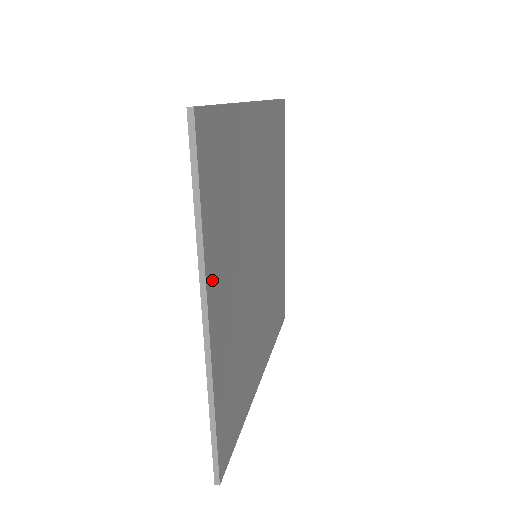
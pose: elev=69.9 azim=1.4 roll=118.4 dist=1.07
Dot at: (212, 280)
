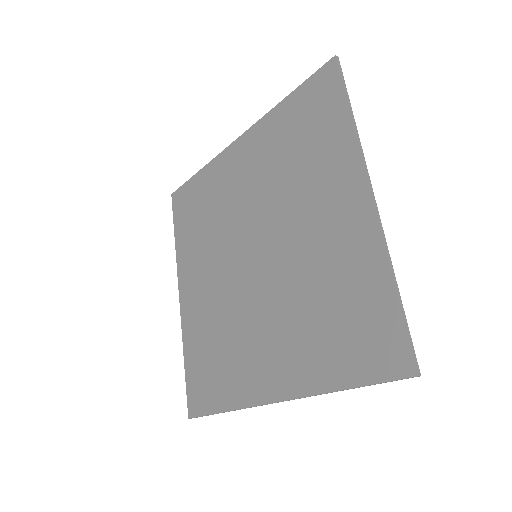
Dot at: (300, 383)
